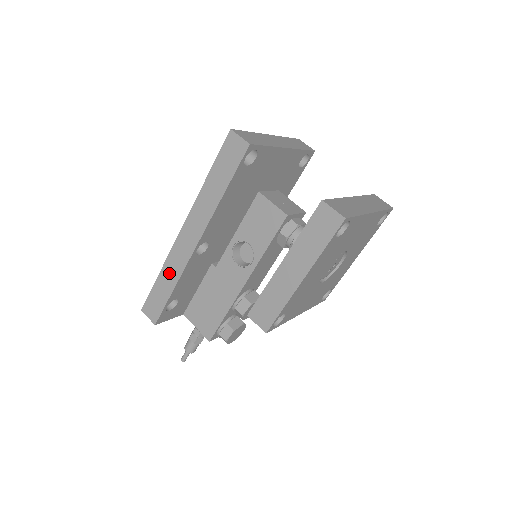
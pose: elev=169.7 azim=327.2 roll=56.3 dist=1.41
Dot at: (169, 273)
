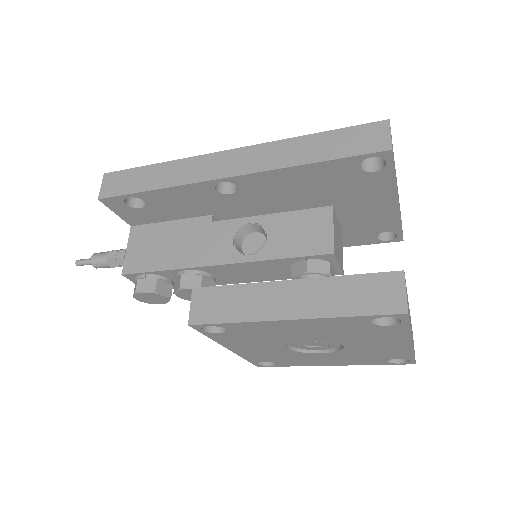
Dot at: (171, 172)
